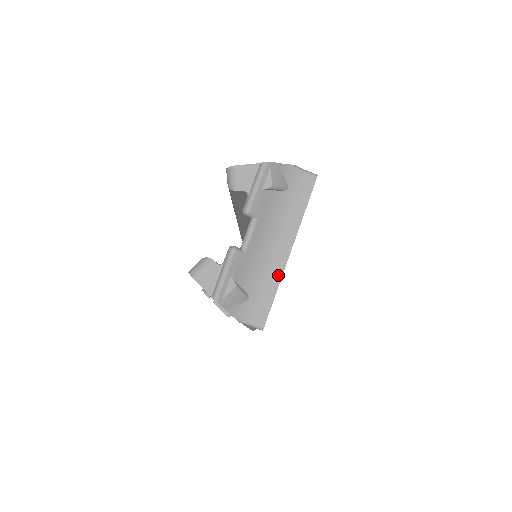
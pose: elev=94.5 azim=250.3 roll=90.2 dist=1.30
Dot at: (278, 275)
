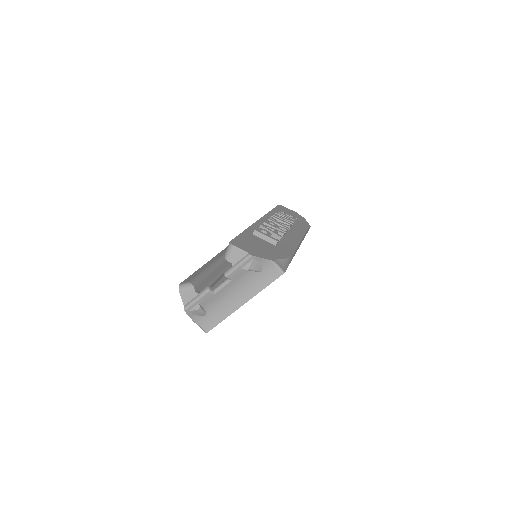
Dot at: (229, 312)
